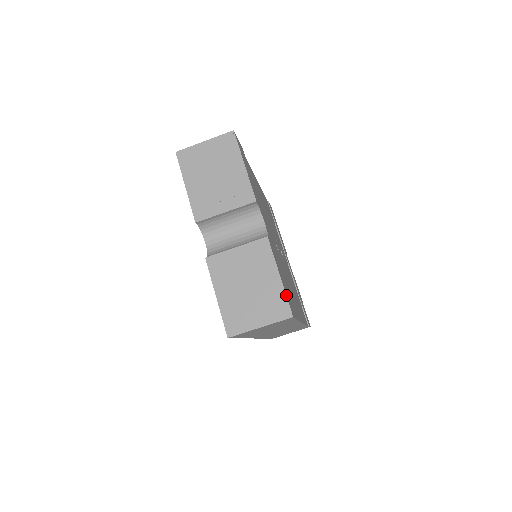
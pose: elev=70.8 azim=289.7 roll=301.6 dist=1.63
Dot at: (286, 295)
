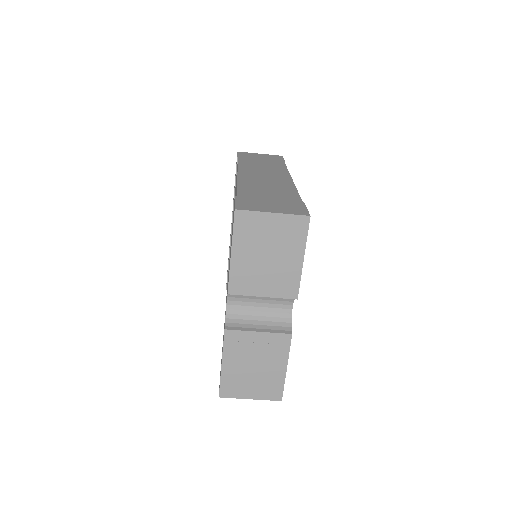
Dot at: occluded
